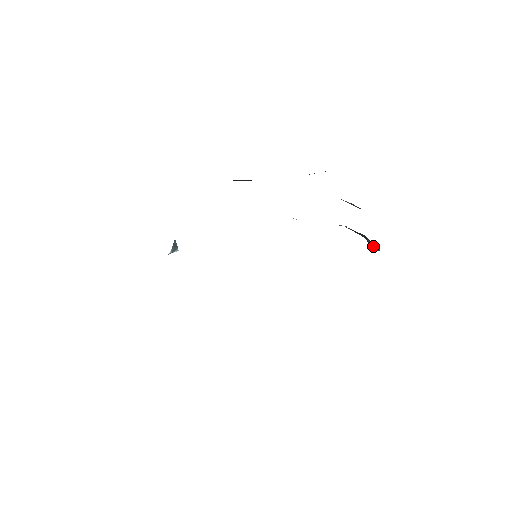
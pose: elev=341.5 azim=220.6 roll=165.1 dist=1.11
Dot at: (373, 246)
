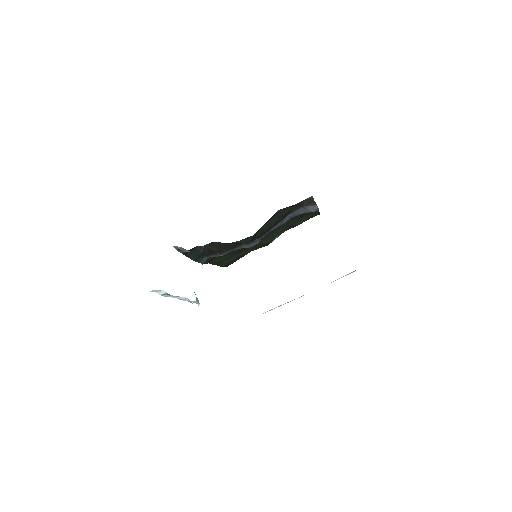
Dot at: (312, 209)
